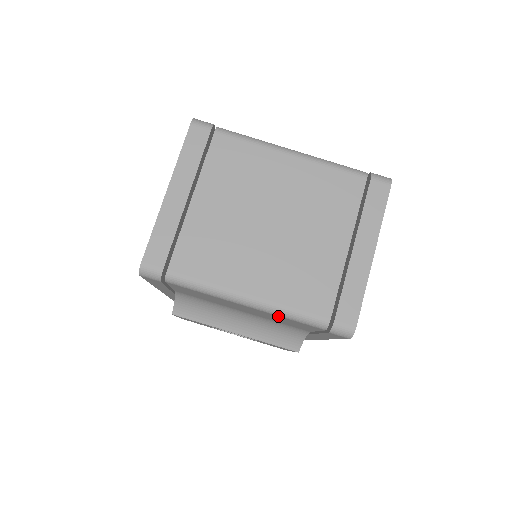
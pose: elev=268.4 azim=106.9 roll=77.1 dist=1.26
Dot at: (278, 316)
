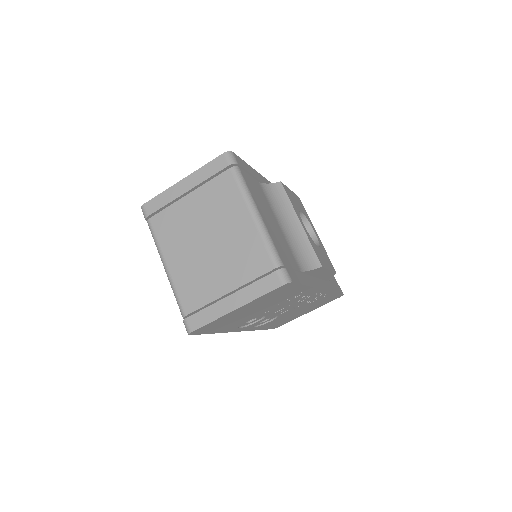
Dot at: occluded
